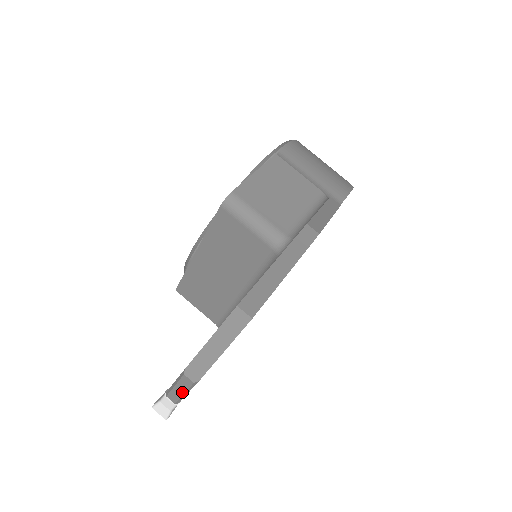
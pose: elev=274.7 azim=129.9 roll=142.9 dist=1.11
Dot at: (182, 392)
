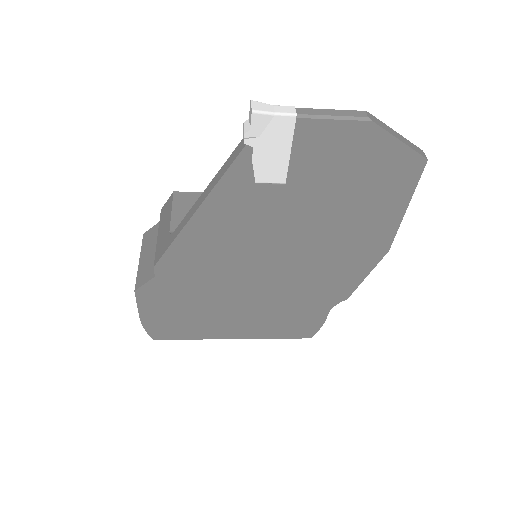
Dot at: (333, 114)
